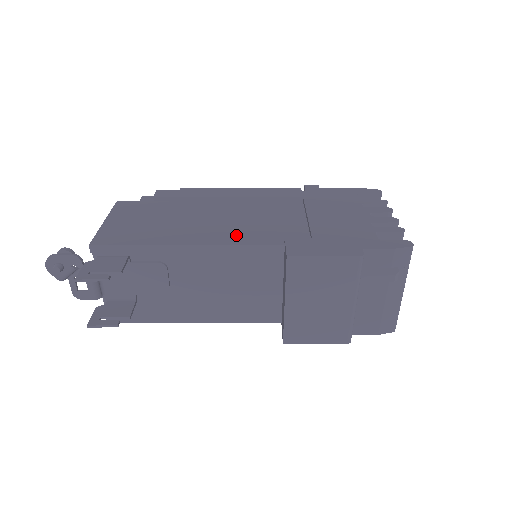
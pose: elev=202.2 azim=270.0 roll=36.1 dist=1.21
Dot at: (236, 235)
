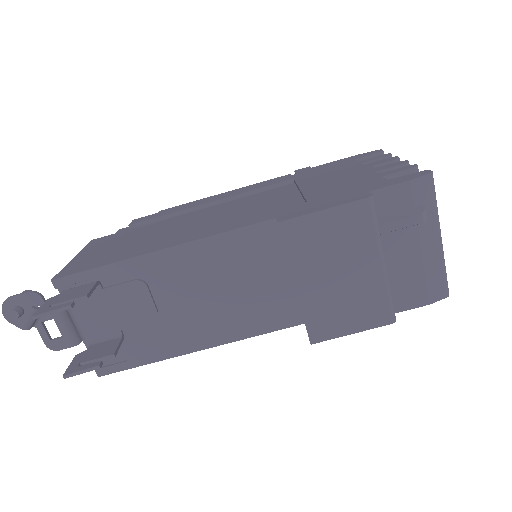
Dot at: (219, 226)
